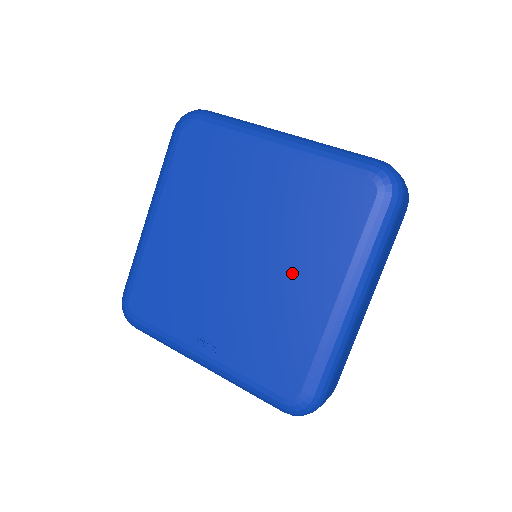
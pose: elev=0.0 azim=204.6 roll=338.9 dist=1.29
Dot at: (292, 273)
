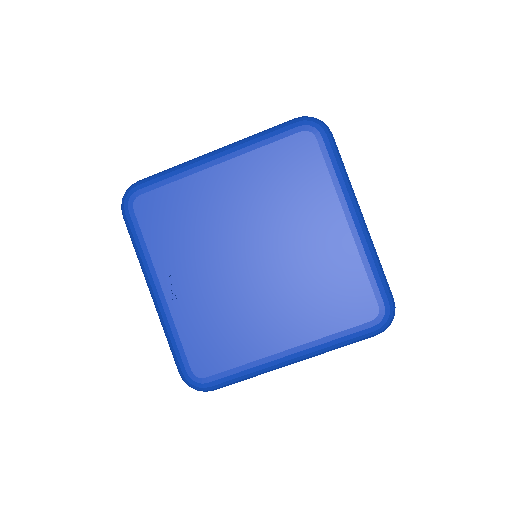
Dot at: (276, 307)
